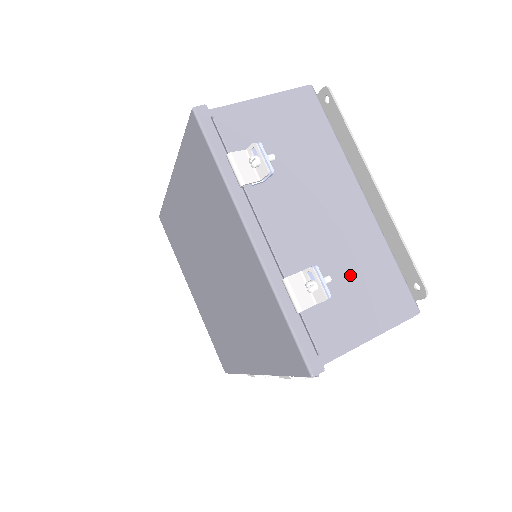
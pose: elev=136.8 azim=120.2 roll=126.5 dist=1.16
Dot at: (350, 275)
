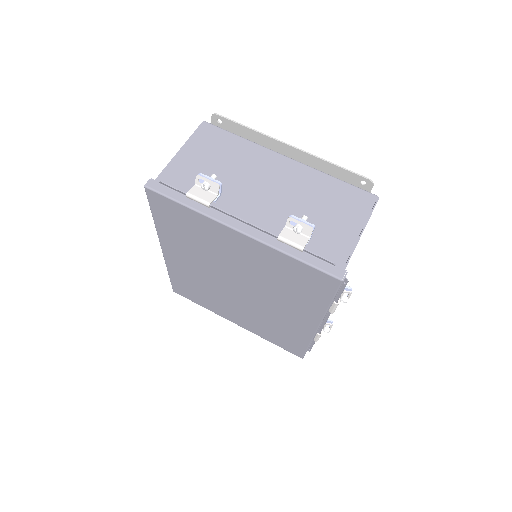
Dot at: (317, 208)
